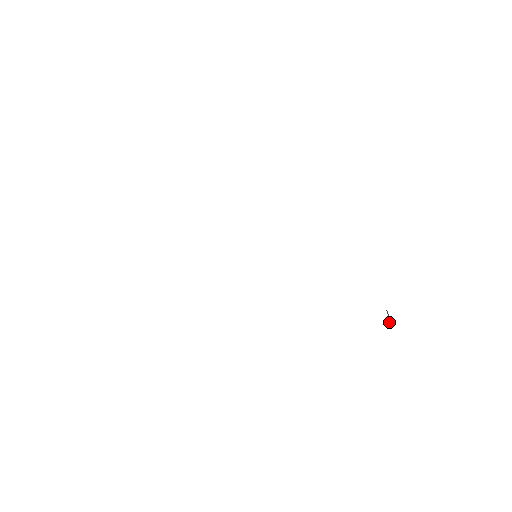
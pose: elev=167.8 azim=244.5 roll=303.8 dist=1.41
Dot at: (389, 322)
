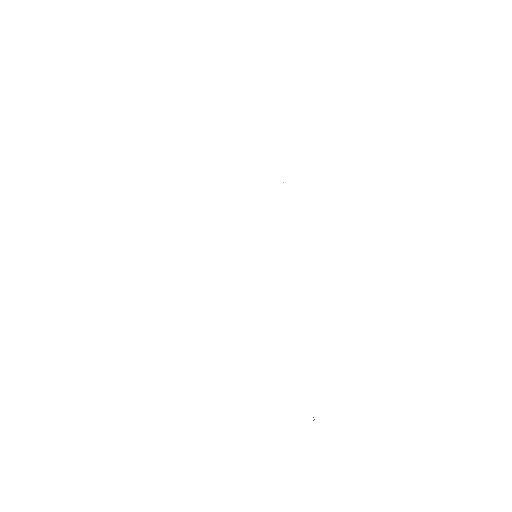
Dot at: occluded
